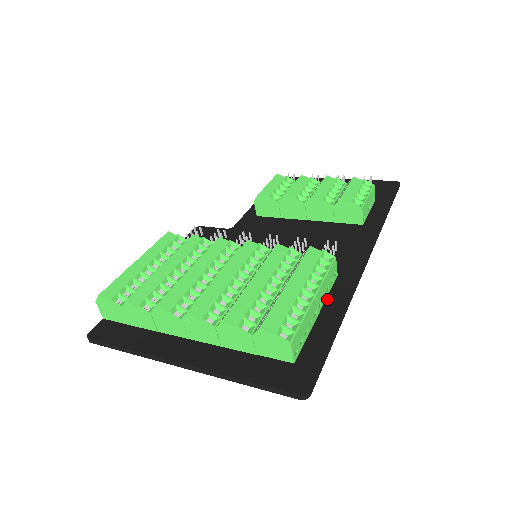
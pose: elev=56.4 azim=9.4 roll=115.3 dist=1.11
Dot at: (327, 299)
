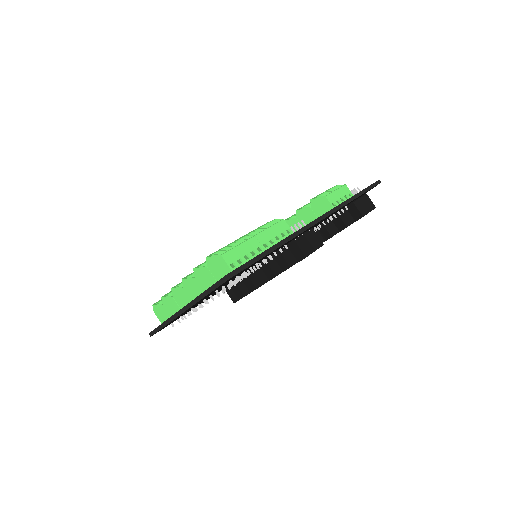
Dot at: occluded
